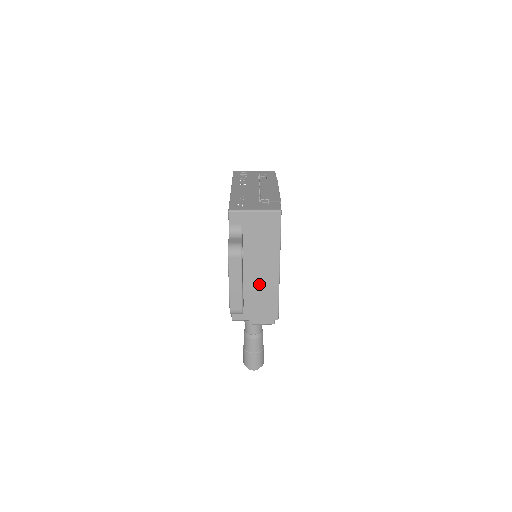
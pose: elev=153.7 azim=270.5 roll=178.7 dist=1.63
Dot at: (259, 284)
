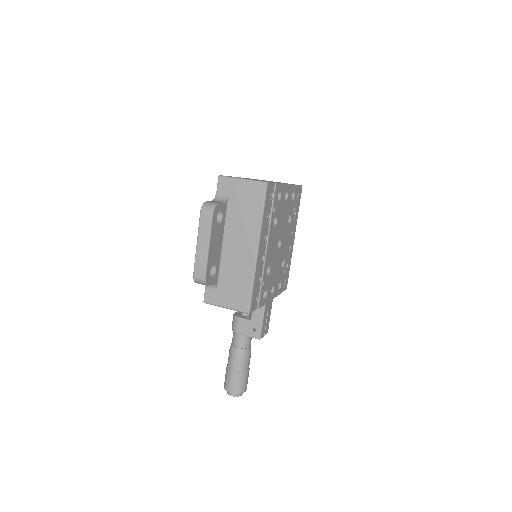
Dot at: (235, 264)
